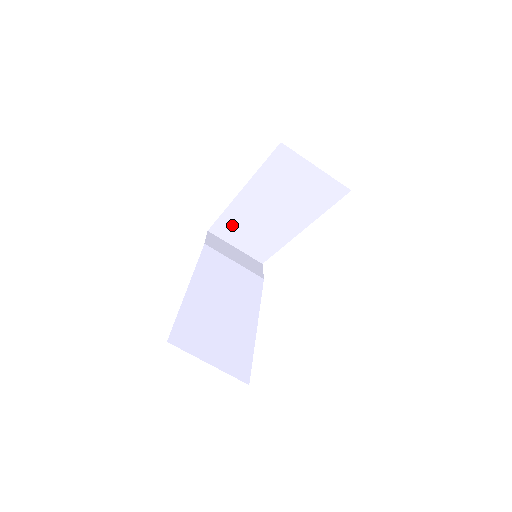
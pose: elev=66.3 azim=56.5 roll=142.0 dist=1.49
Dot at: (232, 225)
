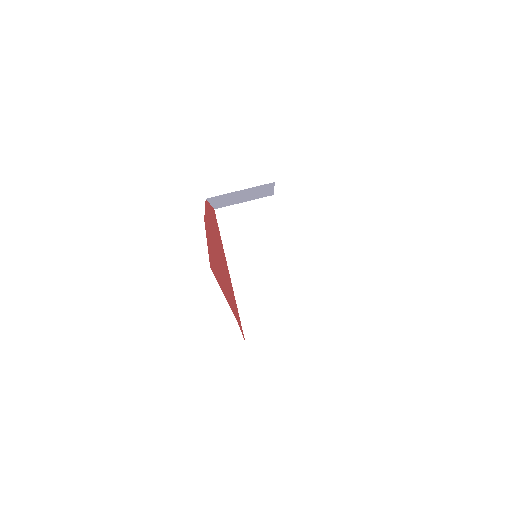
Dot at: (253, 313)
